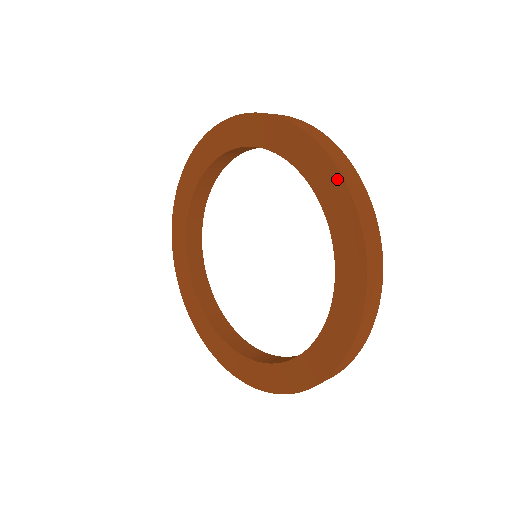
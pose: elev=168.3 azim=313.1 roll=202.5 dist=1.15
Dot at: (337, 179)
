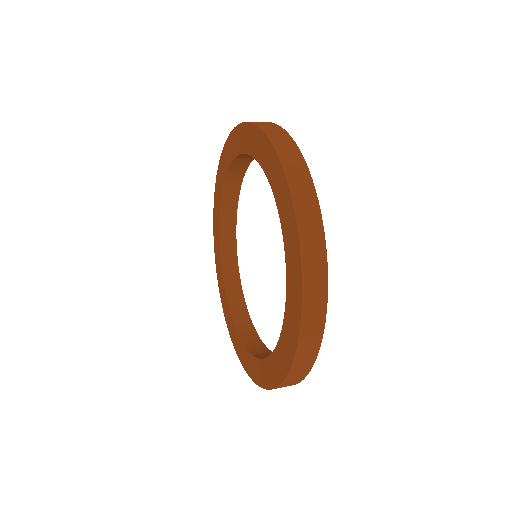
Dot at: (266, 142)
